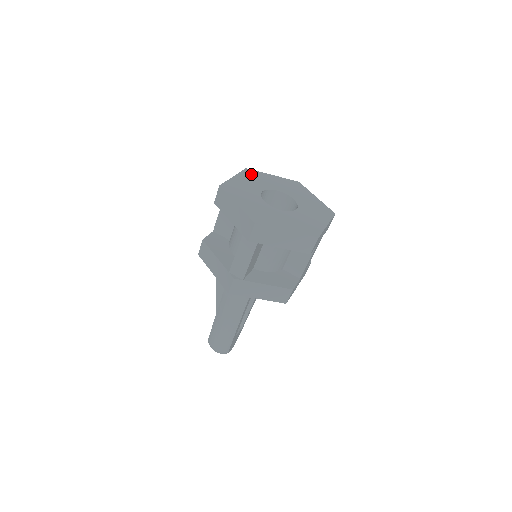
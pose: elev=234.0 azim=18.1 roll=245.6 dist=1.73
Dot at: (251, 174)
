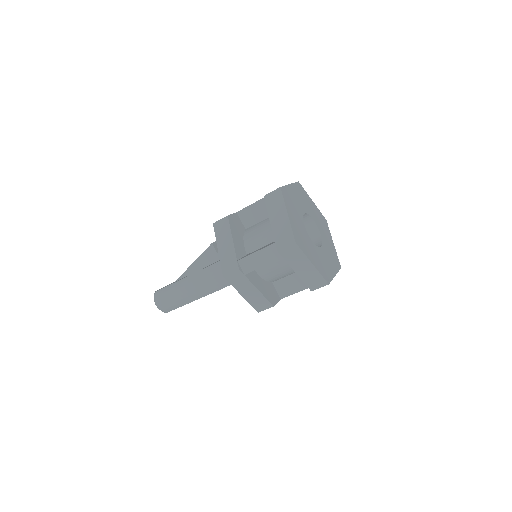
Dot at: (301, 190)
